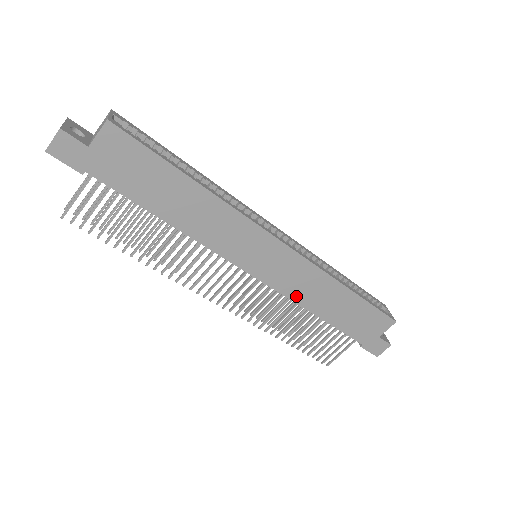
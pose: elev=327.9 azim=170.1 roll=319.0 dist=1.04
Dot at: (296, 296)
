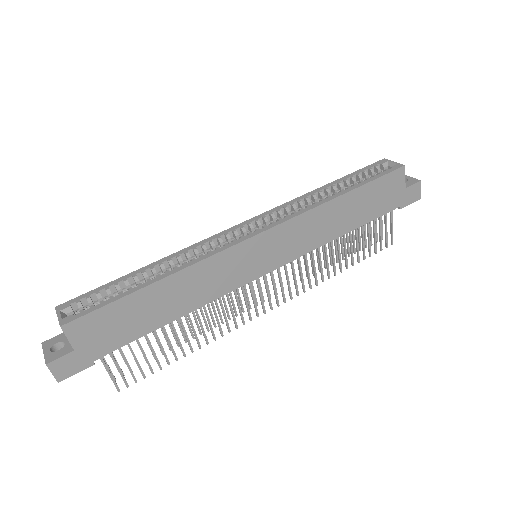
Dot at: (314, 244)
